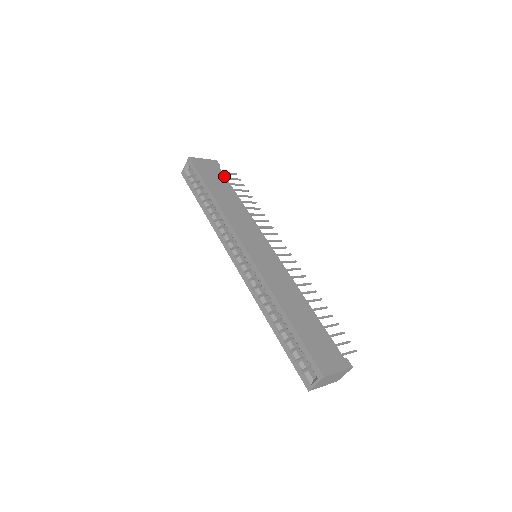
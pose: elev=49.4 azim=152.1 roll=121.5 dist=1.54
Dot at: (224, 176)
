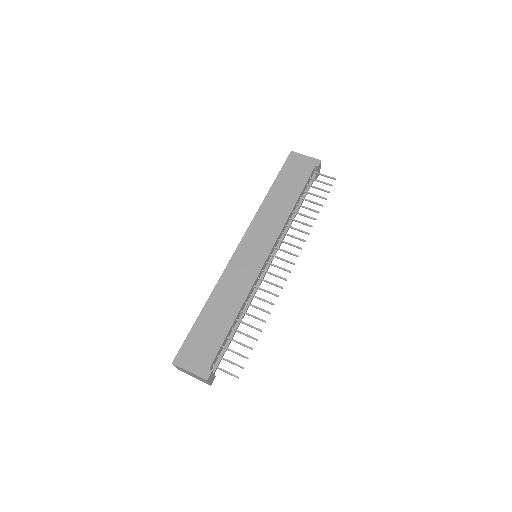
Dot at: (308, 177)
